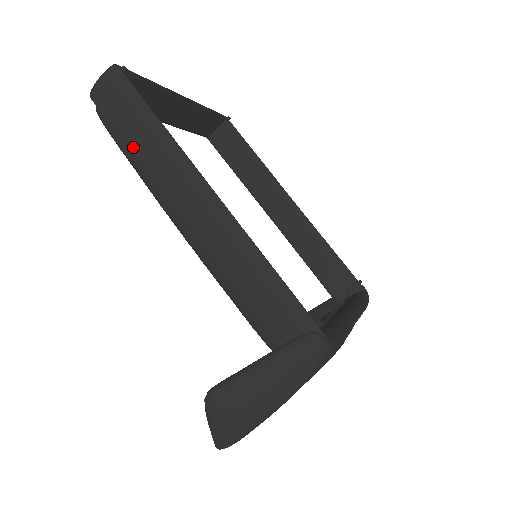
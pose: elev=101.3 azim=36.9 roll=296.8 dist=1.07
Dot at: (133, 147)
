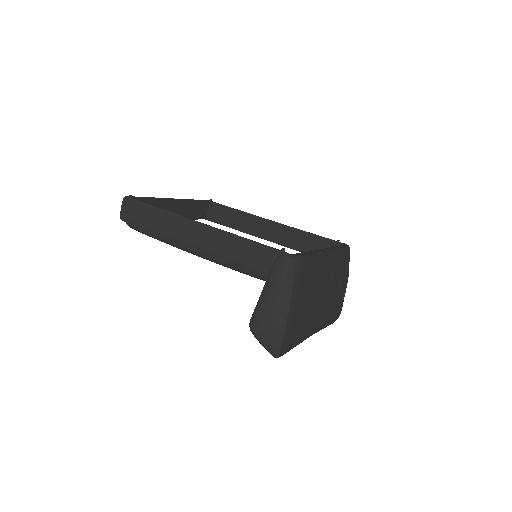
Dot at: (152, 229)
